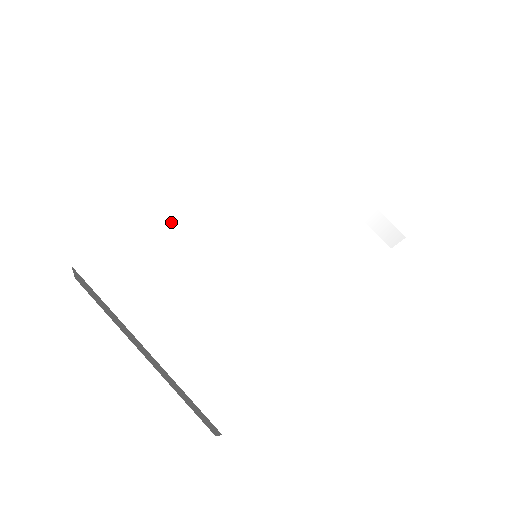
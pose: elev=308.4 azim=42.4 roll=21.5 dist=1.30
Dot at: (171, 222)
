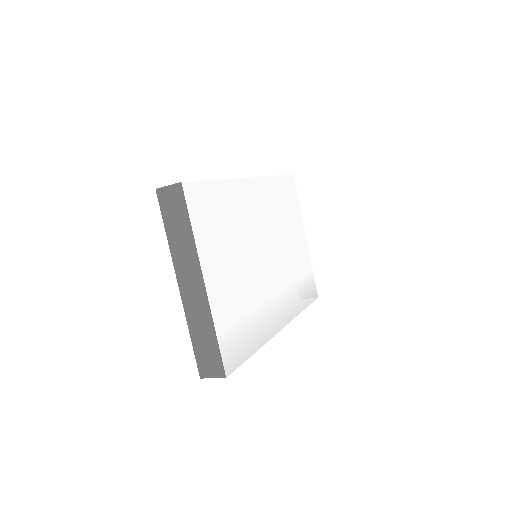
Dot at: (235, 196)
